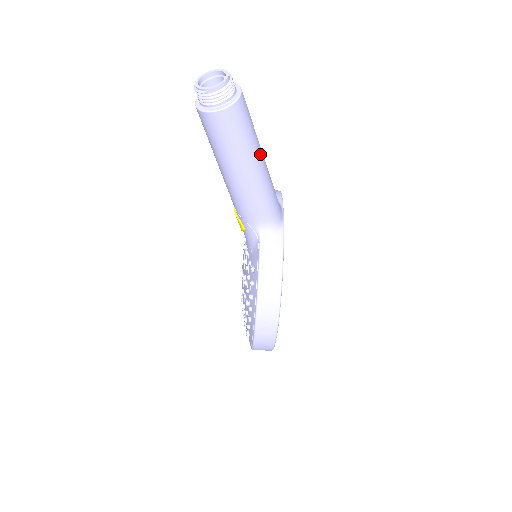
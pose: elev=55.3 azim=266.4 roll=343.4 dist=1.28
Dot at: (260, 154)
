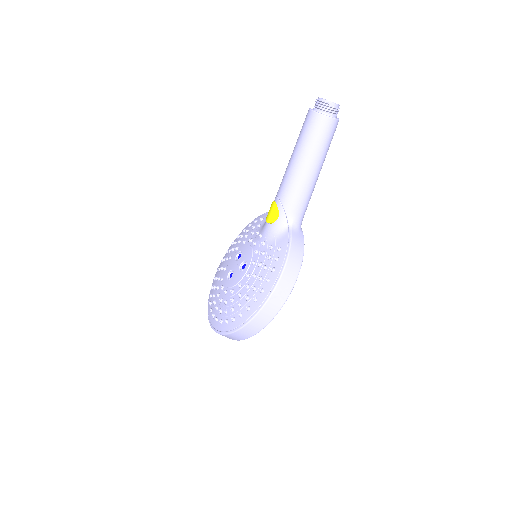
Dot at: (322, 165)
